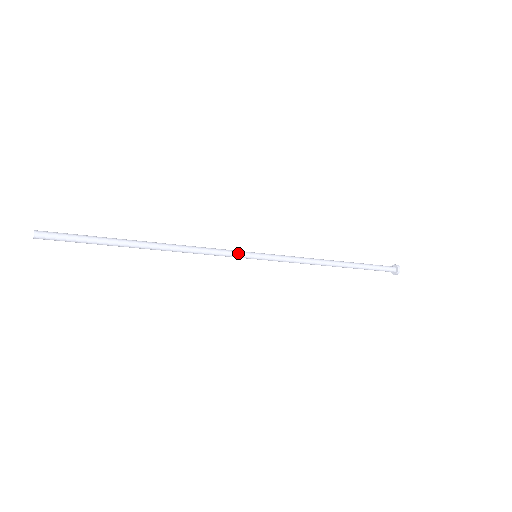
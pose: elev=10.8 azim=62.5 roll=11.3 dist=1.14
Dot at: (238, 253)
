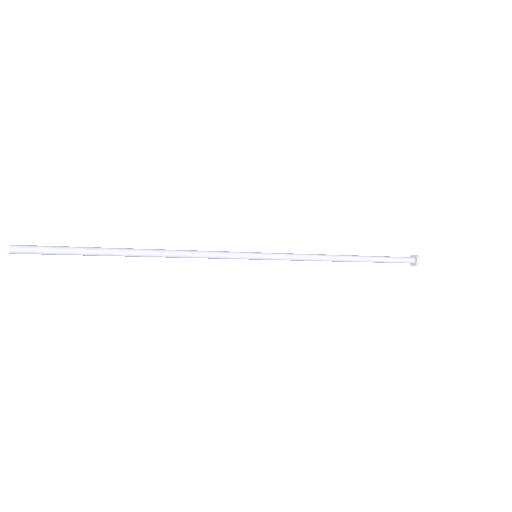
Dot at: (235, 255)
